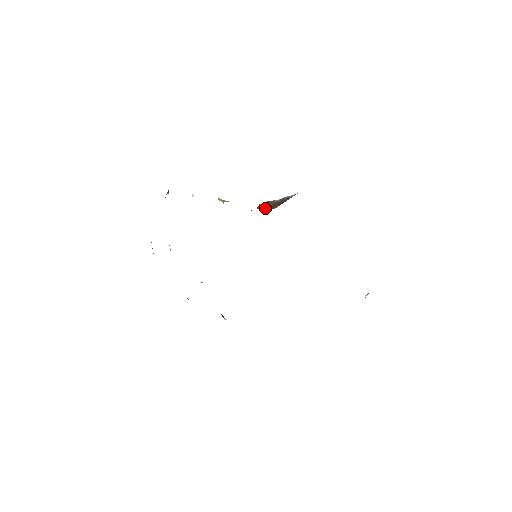
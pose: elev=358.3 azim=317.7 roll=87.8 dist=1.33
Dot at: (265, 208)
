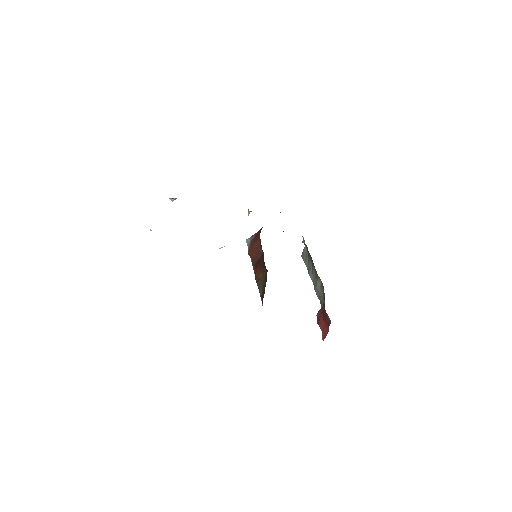
Dot at: occluded
